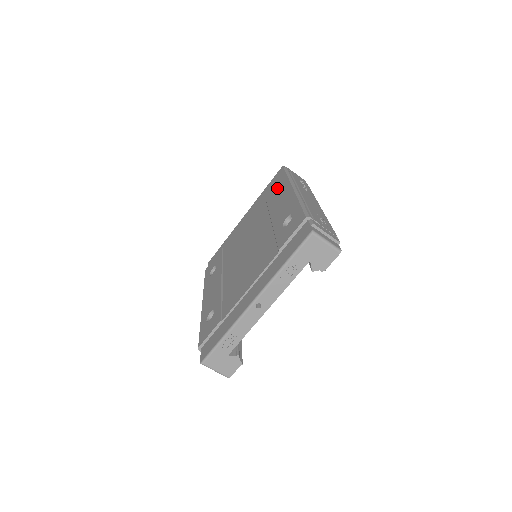
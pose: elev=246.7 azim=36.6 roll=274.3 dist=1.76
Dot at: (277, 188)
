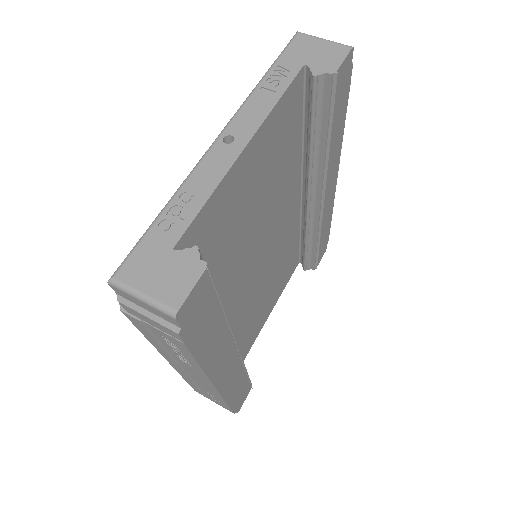
Dot at: occluded
